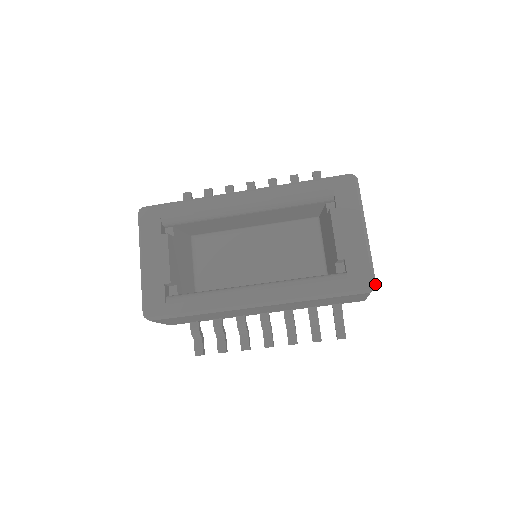
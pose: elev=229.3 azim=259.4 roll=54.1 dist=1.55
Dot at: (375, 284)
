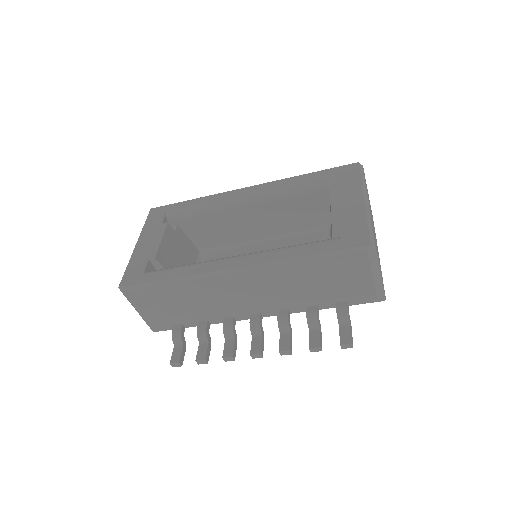
Dot at: (373, 242)
